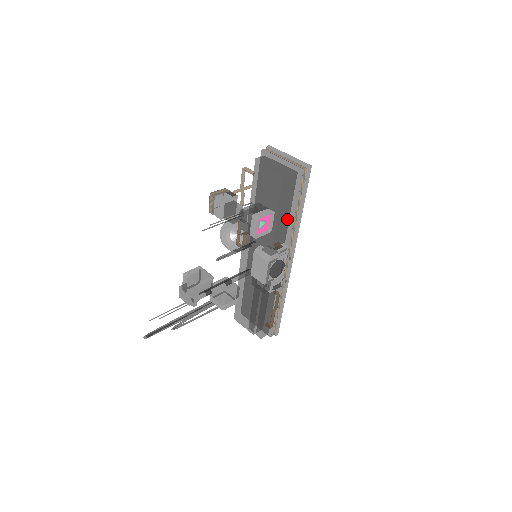
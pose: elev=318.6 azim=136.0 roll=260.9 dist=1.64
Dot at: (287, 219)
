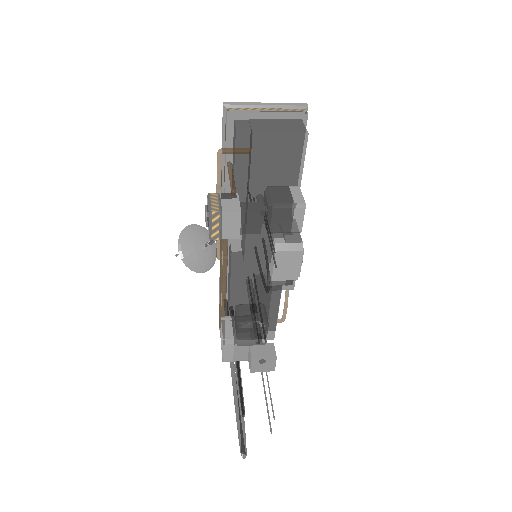
Dot at: occluded
